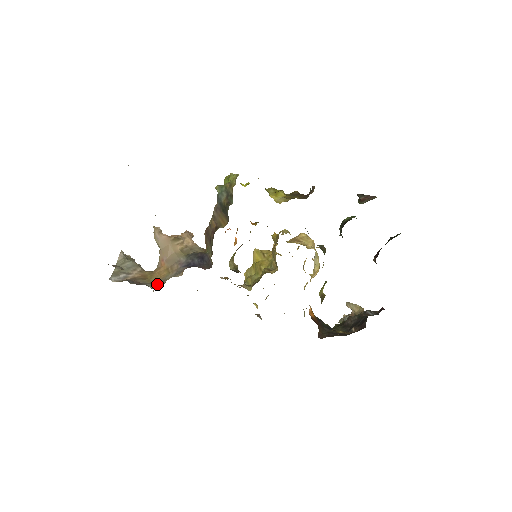
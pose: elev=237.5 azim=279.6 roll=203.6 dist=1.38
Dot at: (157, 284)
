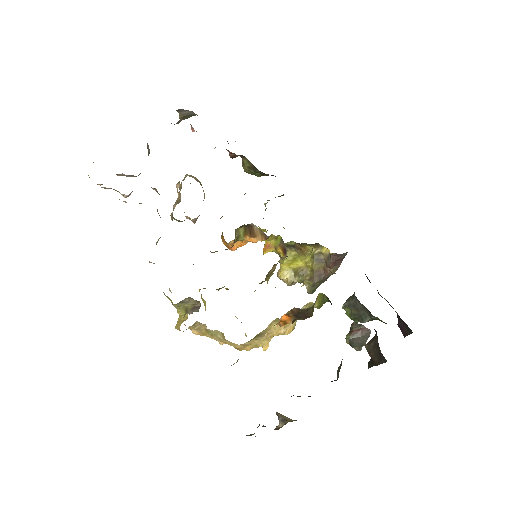
Dot at: occluded
